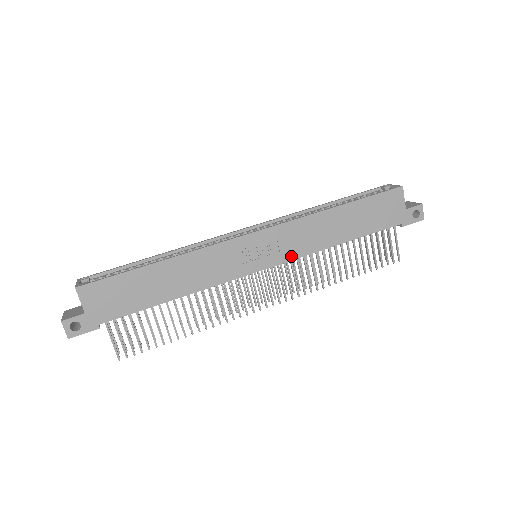
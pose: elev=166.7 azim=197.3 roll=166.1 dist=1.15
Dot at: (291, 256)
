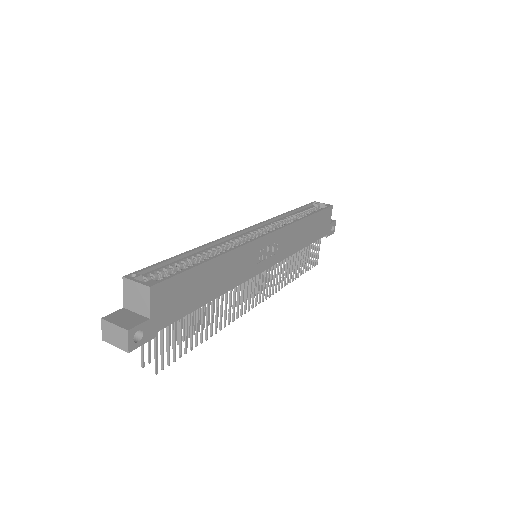
Dot at: (281, 257)
